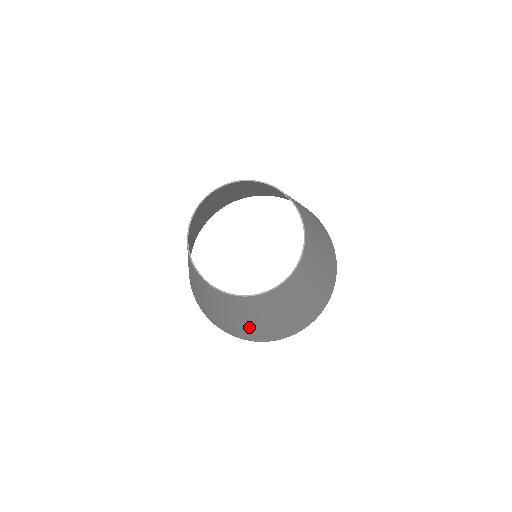
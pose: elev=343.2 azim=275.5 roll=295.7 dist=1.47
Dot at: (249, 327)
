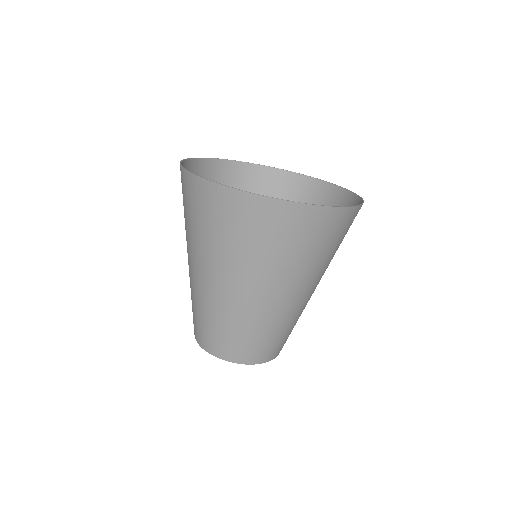
Dot at: occluded
